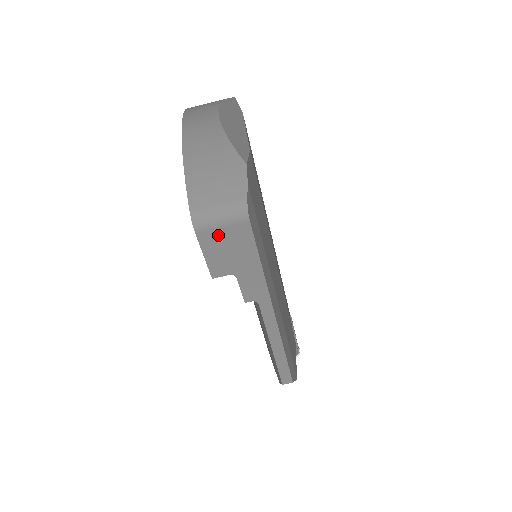
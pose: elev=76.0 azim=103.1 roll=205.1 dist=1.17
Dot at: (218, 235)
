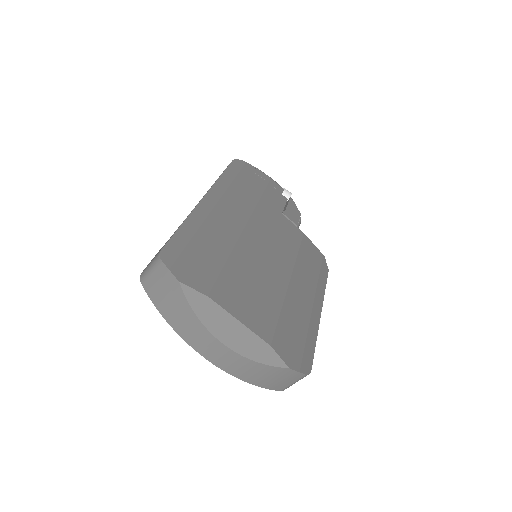
Dot at: occluded
